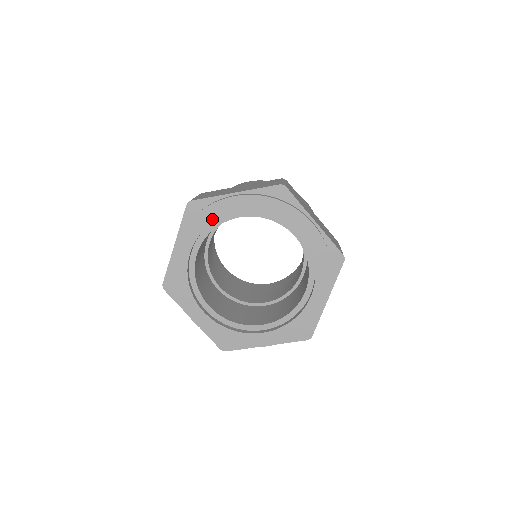
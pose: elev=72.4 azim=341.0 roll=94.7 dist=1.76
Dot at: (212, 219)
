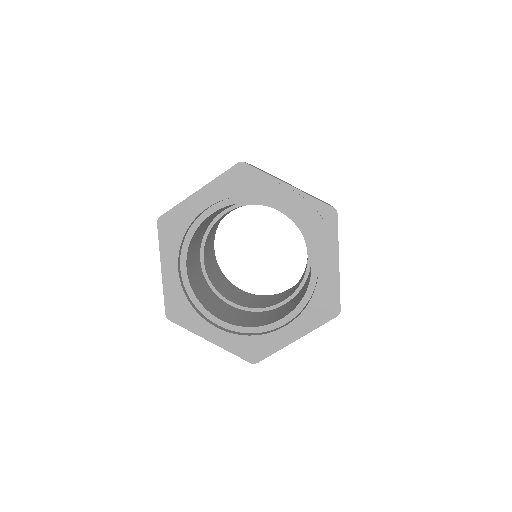
Dot at: (252, 192)
